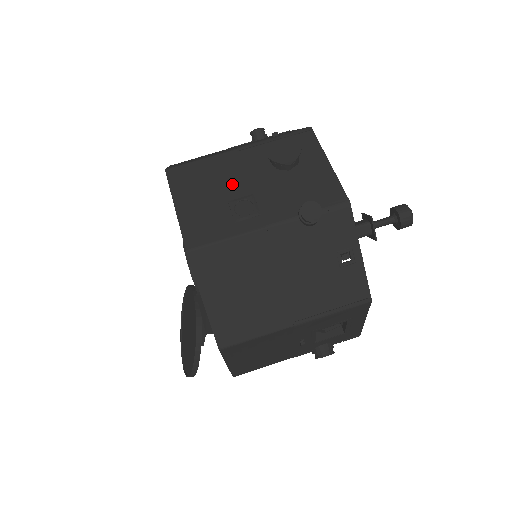
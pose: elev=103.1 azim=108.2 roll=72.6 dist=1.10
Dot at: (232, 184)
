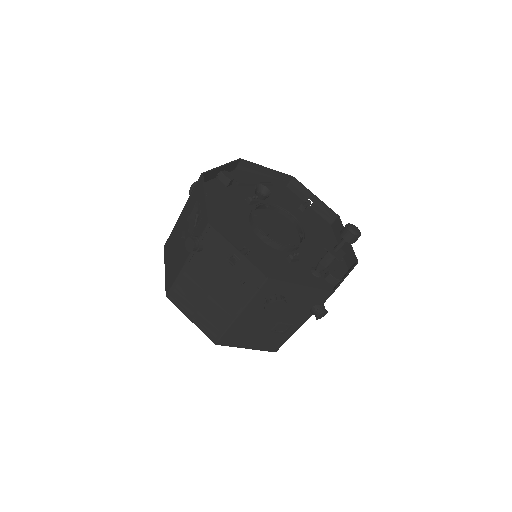
Dot at: (261, 327)
